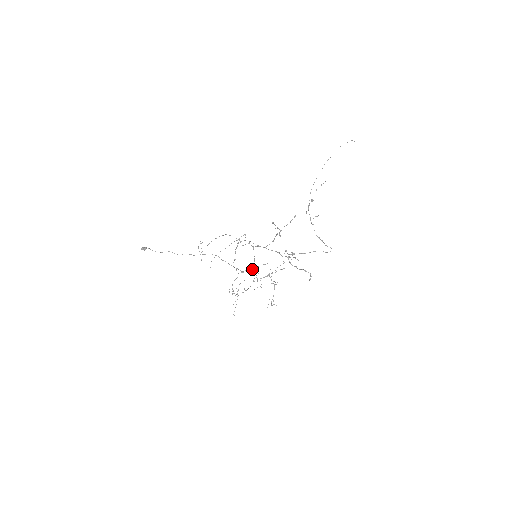
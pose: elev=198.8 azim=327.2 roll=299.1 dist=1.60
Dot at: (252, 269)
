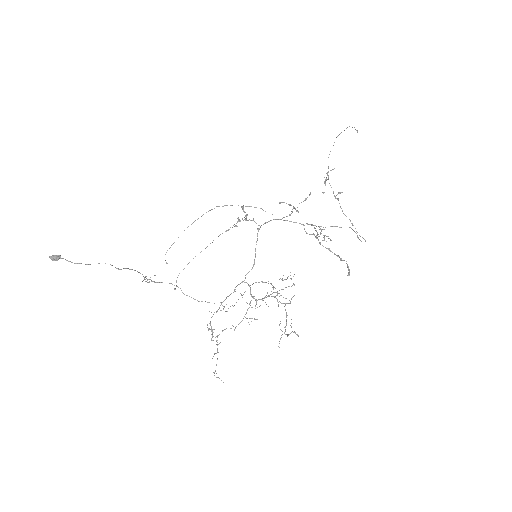
Dot at: (241, 295)
